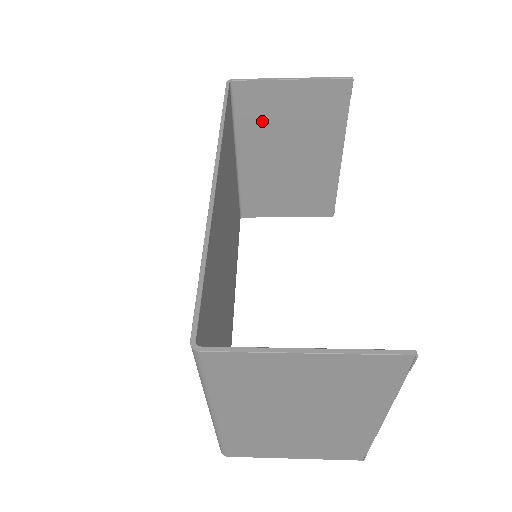
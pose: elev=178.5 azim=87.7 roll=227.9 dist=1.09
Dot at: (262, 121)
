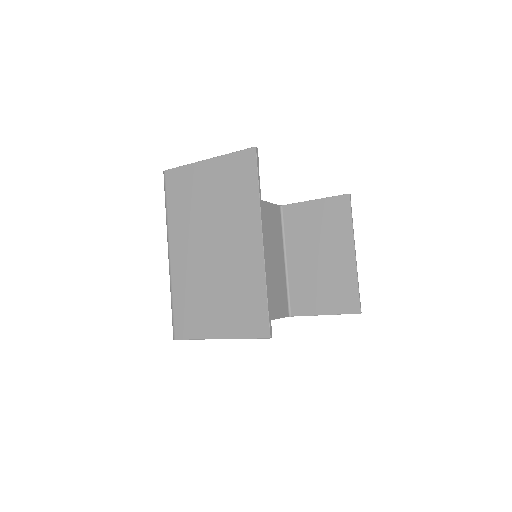
Dot at: (300, 230)
